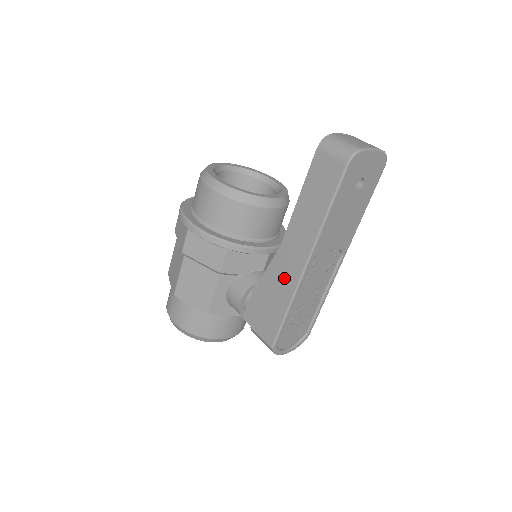
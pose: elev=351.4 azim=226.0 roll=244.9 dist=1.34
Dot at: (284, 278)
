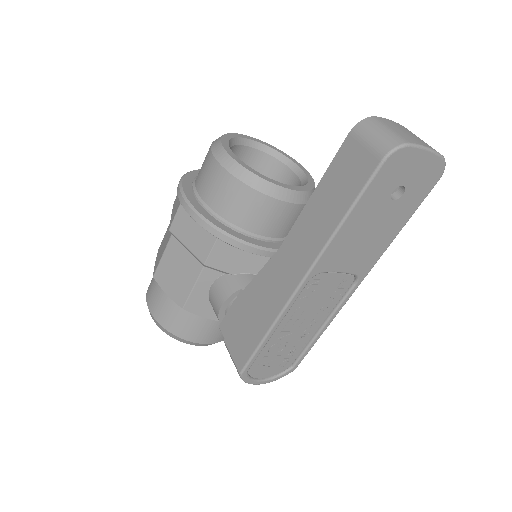
Dot at: (272, 292)
